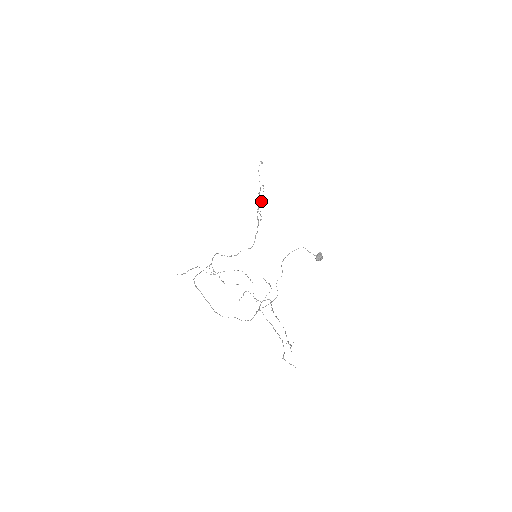
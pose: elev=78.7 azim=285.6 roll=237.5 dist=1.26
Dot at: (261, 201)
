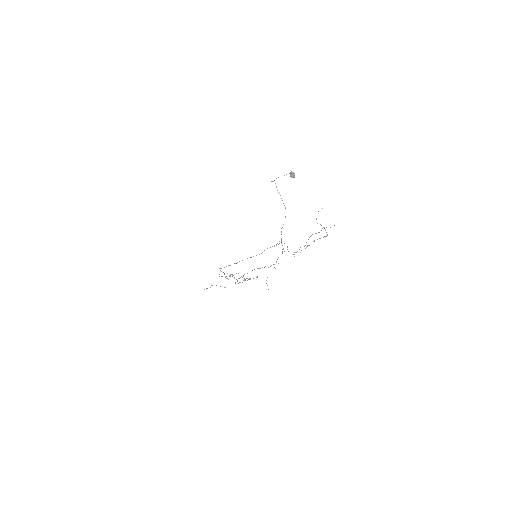
Dot at: (236, 279)
